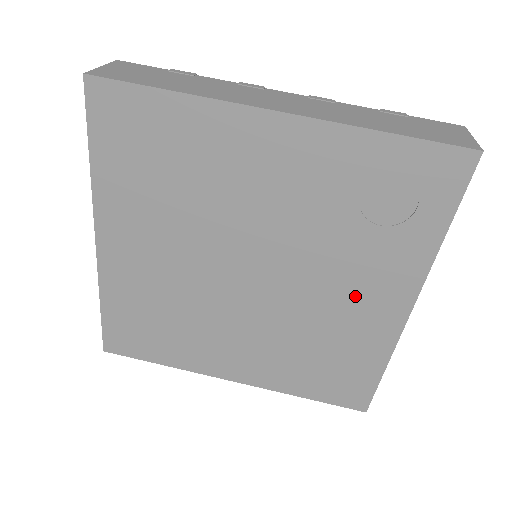
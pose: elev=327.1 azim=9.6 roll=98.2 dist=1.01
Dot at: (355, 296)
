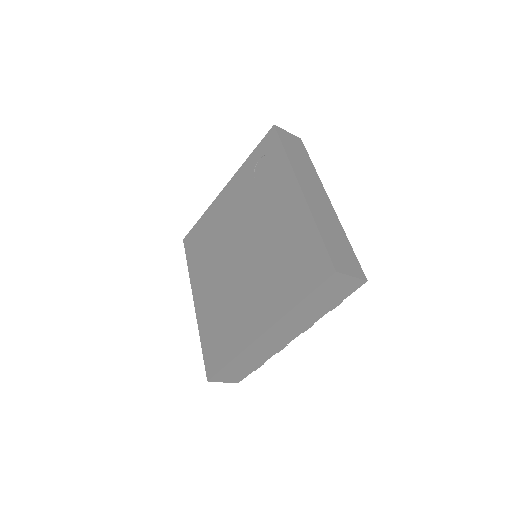
Dot at: (278, 212)
